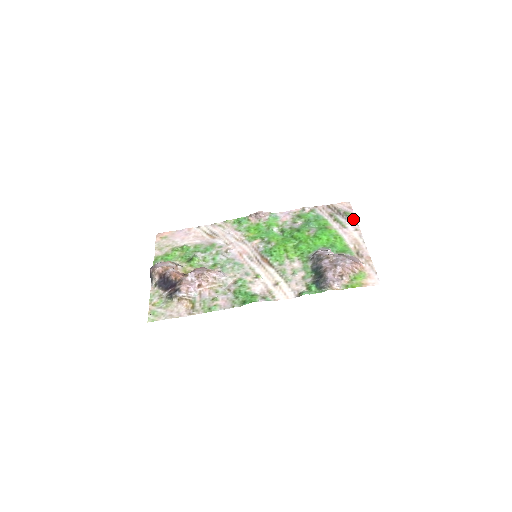
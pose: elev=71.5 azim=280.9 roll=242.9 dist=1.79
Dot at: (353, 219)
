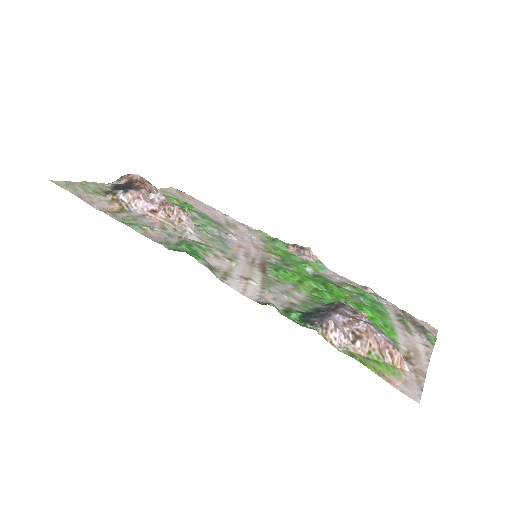
Dot at: (430, 336)
